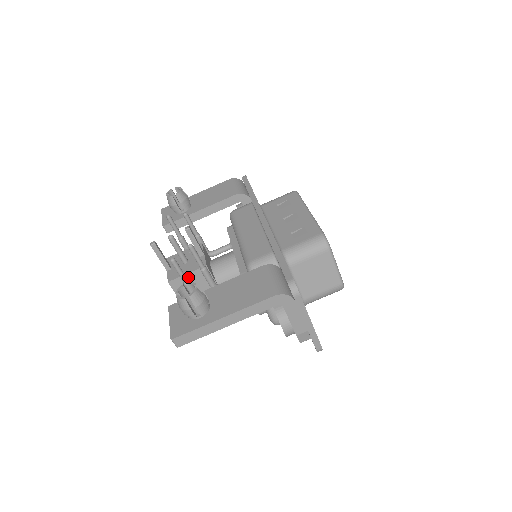
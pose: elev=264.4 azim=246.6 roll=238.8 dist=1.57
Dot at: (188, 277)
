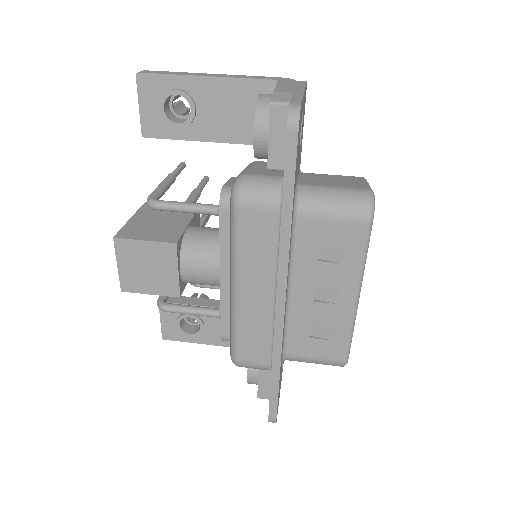
Dot at: occluded
